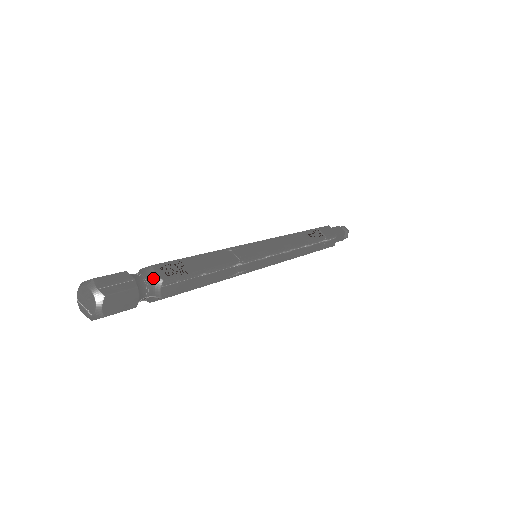
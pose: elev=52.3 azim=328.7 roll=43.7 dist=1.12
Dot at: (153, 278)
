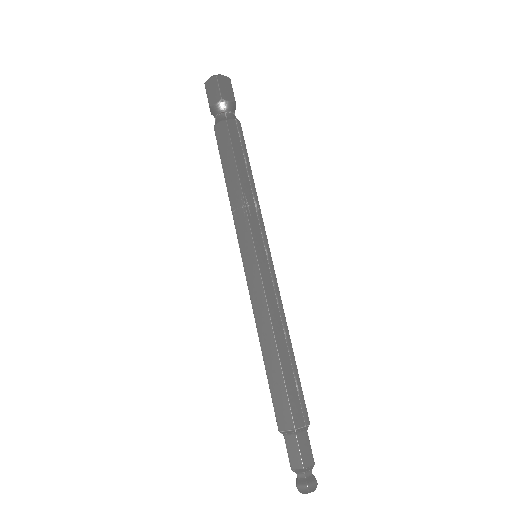
Dot at: (238, 120)
